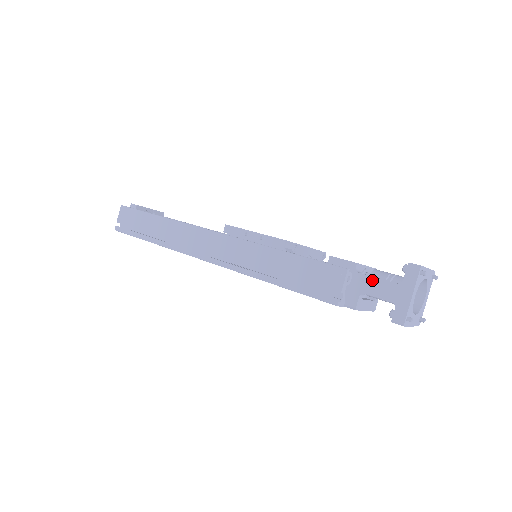
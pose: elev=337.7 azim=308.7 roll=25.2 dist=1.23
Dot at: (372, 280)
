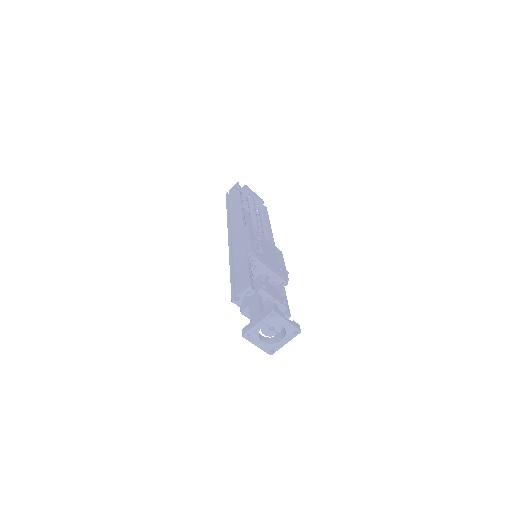
Dot at: (256, 302)
